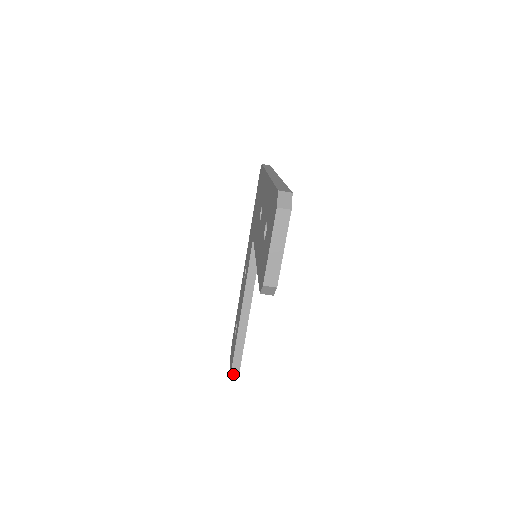
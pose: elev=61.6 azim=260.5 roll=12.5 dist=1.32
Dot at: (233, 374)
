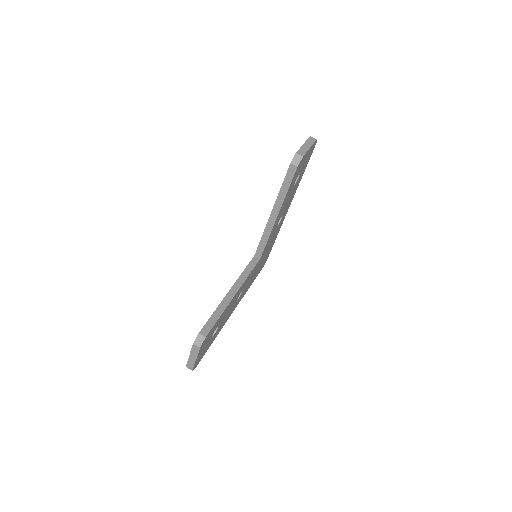
Dot at: (200, 336)
